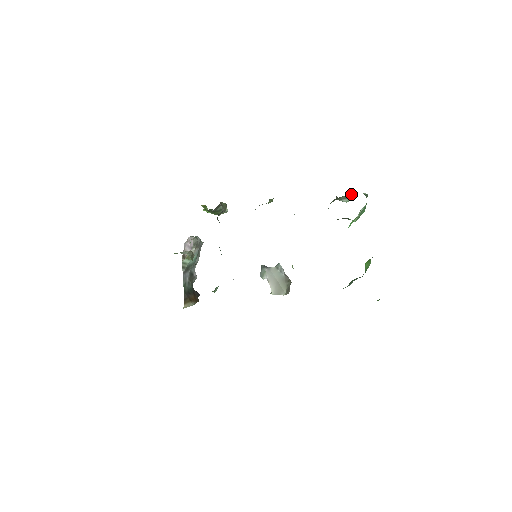
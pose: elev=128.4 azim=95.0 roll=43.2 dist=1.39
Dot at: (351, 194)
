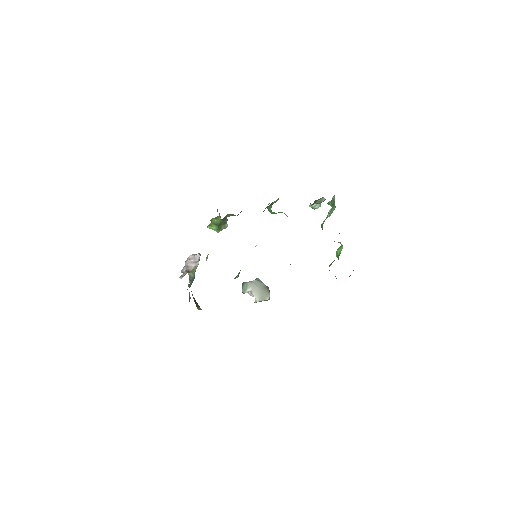
Dot at: (324, 198)
